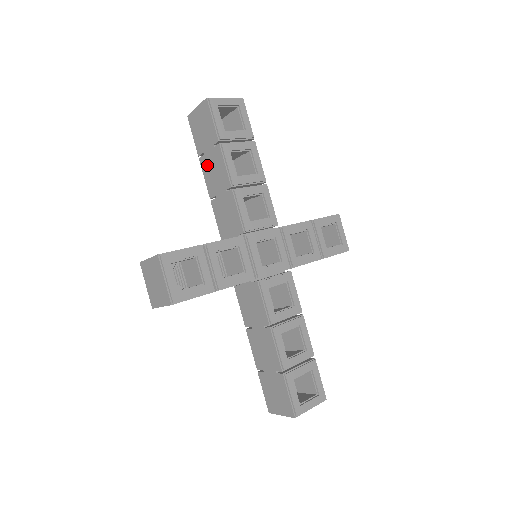
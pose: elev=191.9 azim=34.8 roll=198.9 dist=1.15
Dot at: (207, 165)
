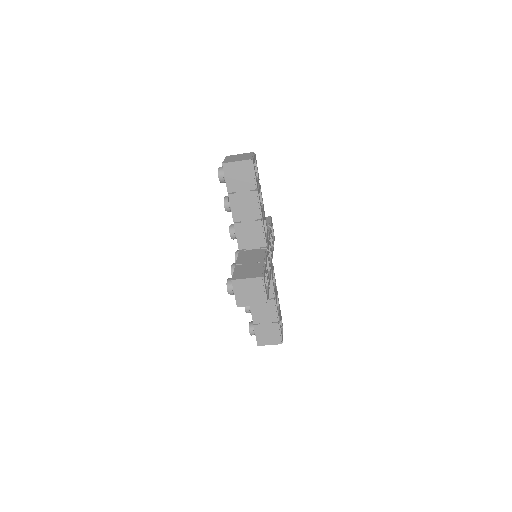
Dot at: (237, 201)
